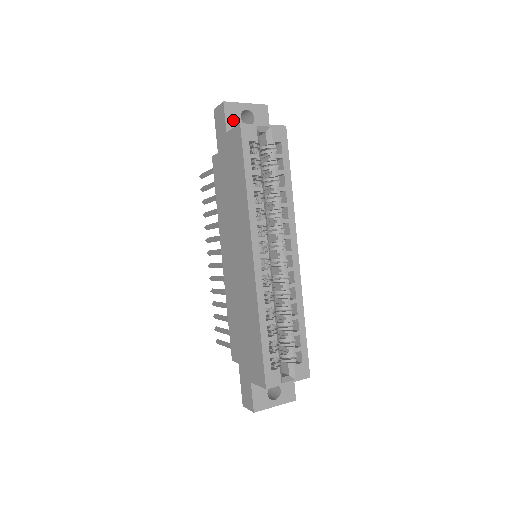
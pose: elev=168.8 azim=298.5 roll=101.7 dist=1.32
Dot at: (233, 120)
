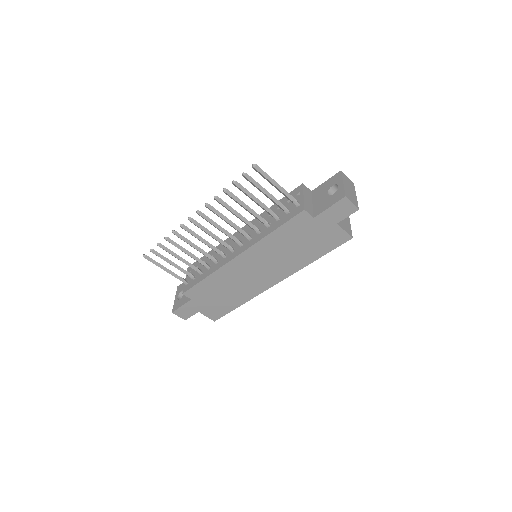
Dot at: occluded
